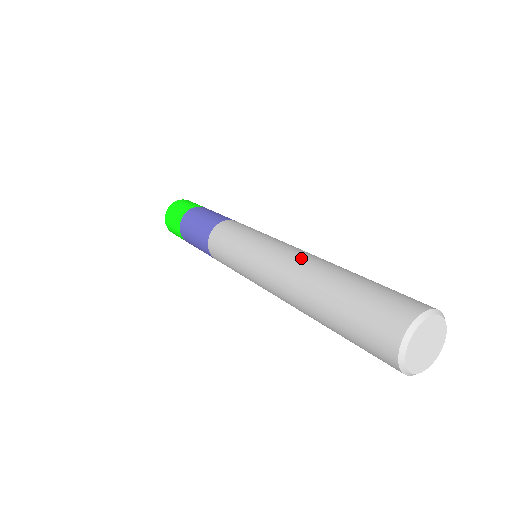
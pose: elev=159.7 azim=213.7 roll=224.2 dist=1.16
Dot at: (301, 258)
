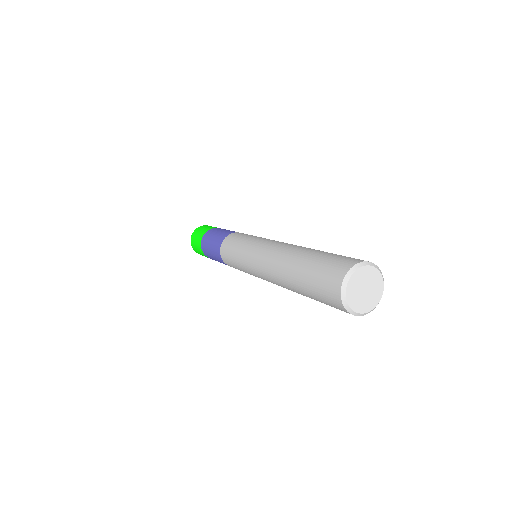
Dot at: (282, 246)
